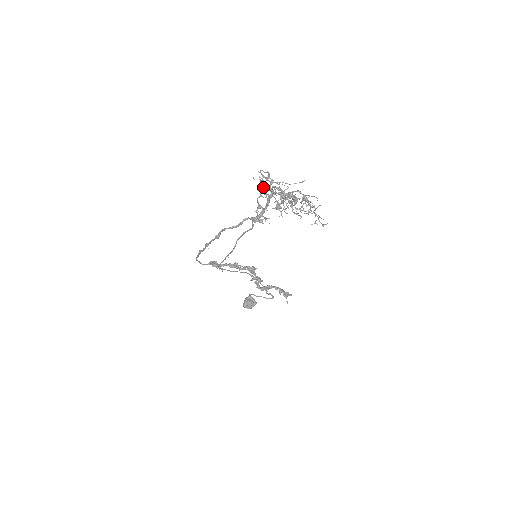
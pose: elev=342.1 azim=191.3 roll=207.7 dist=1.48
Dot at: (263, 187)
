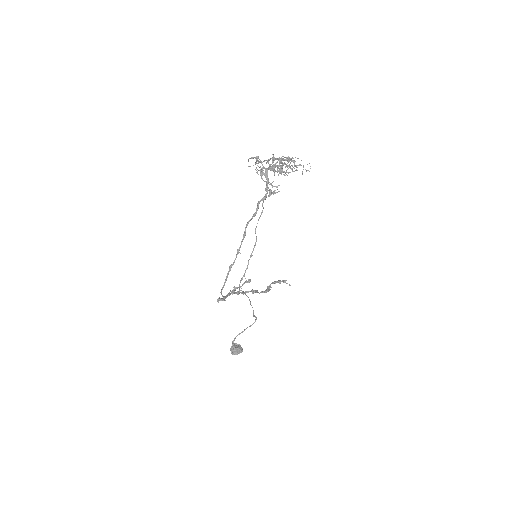
Dot at: (260, 167)
